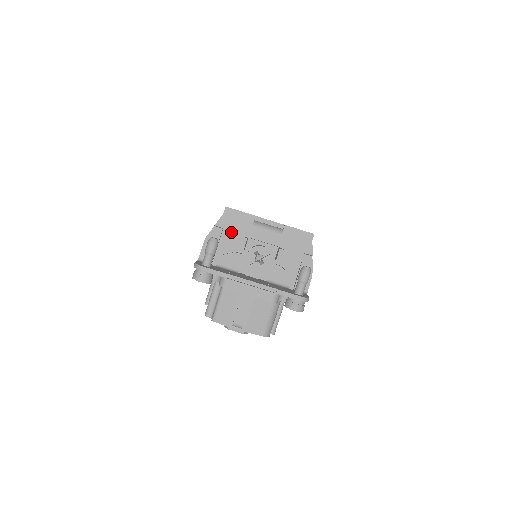
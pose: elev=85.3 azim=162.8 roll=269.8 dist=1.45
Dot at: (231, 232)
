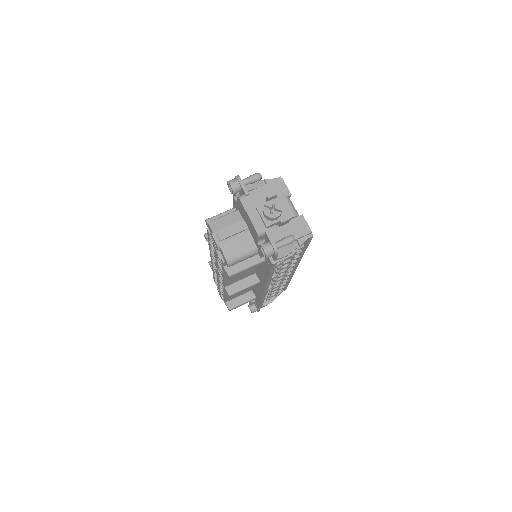
Dot at: (270, 190)
